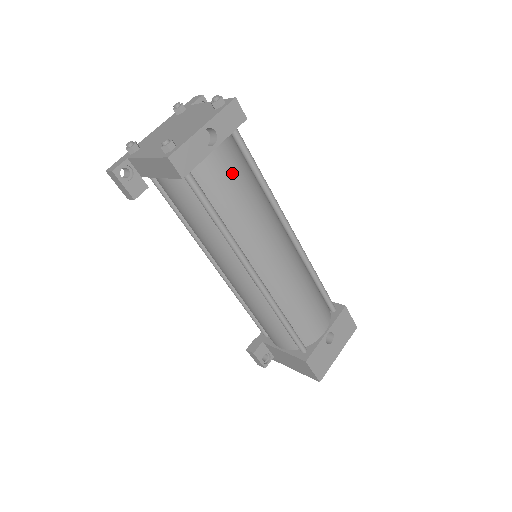
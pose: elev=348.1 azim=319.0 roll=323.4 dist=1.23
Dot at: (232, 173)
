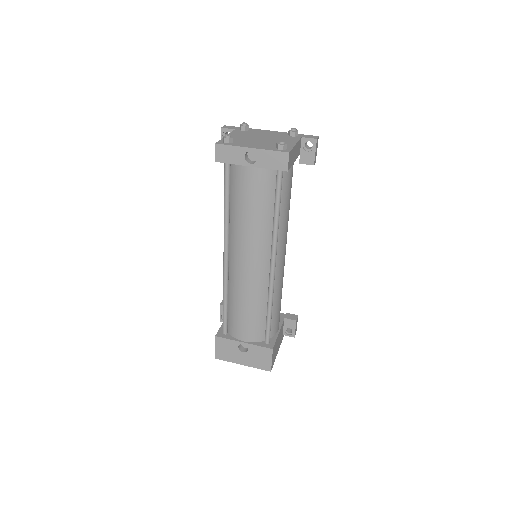
Dot at: (252, 190)
